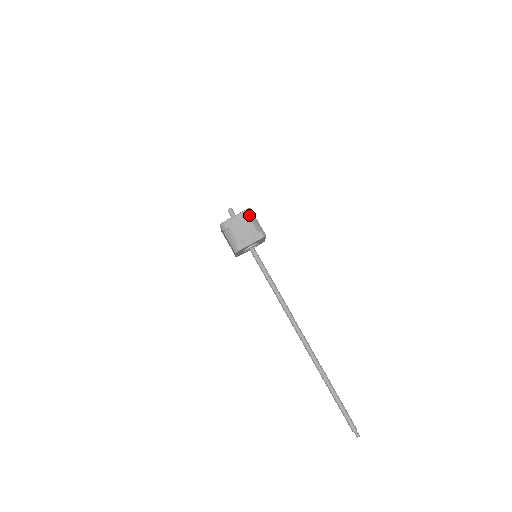
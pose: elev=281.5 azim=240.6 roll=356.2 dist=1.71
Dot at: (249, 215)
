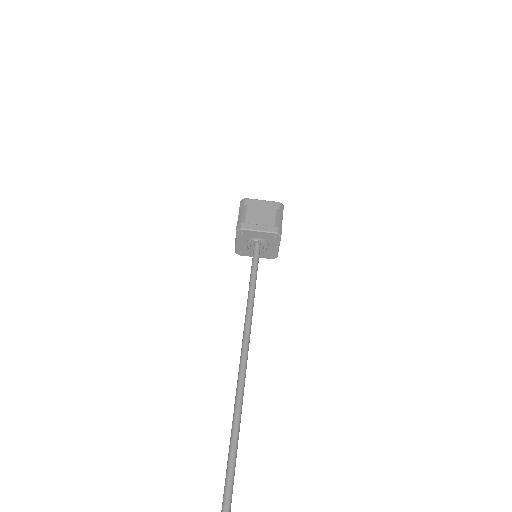
Dot at: (277, 207)
